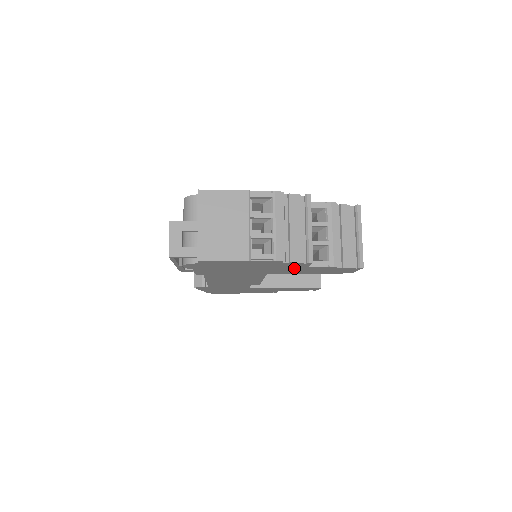
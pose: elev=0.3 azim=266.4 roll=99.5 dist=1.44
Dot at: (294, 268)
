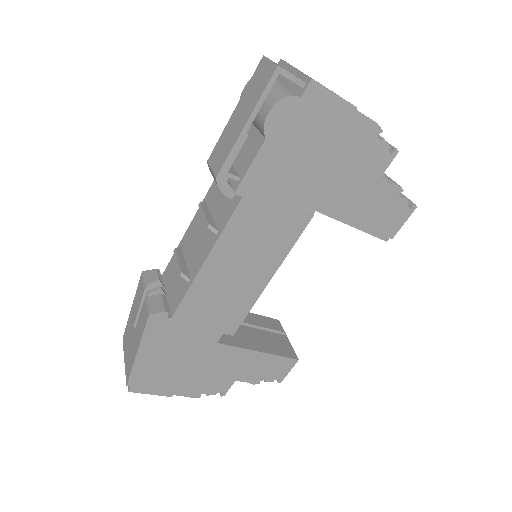
Dot at: (363, 183)
